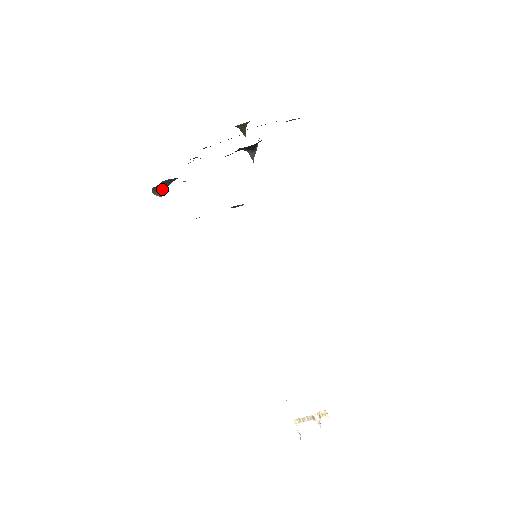
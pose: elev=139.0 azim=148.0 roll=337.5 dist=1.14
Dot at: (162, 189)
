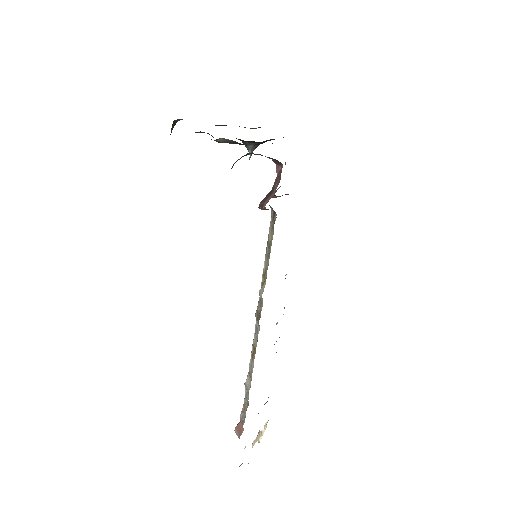
Dot at: occluded
